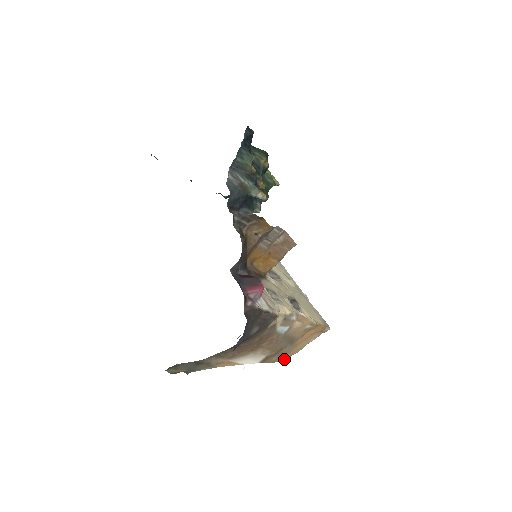
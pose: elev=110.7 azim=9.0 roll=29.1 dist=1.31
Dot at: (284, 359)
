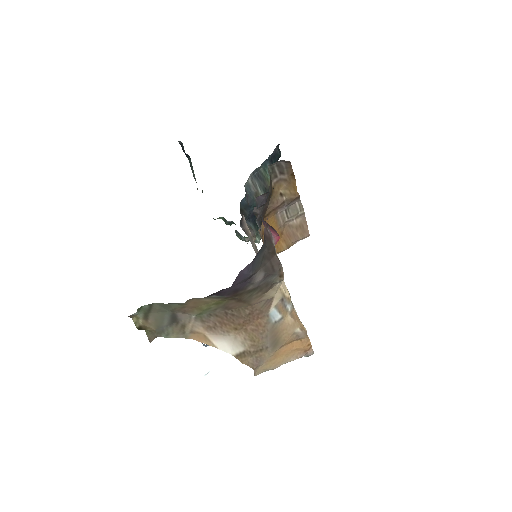
Dot at: (258, 370)
